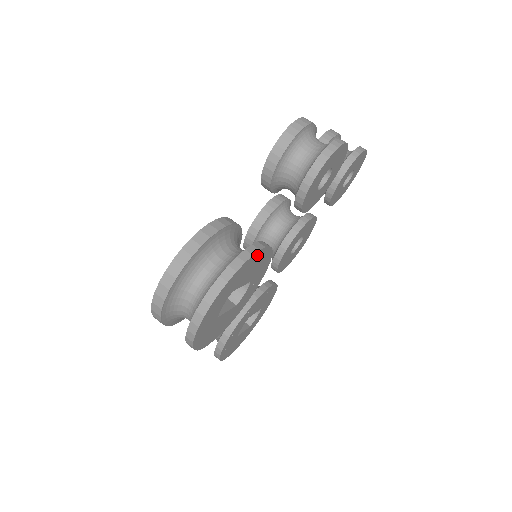
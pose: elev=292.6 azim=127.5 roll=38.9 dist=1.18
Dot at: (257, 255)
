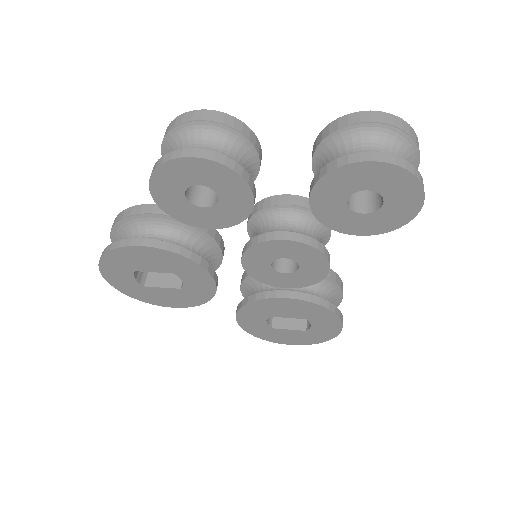
Dot at: (133, 250)
